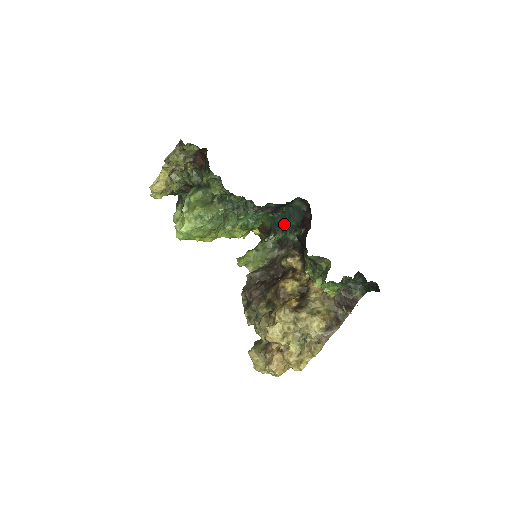
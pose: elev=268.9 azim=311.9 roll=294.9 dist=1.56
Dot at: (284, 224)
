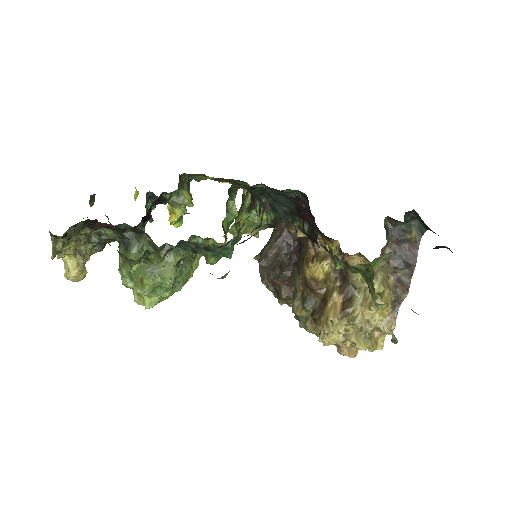
Dot at: (270, 203)
